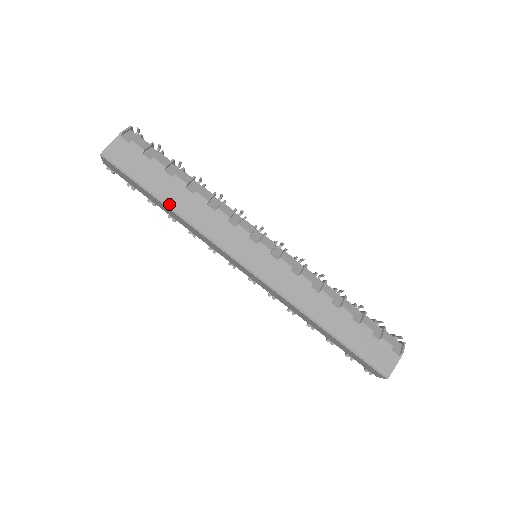
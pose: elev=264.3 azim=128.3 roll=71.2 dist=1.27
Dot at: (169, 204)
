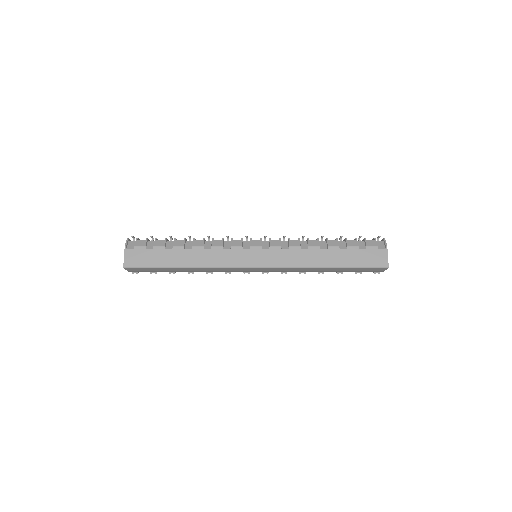
Dot at: (183, 266)
